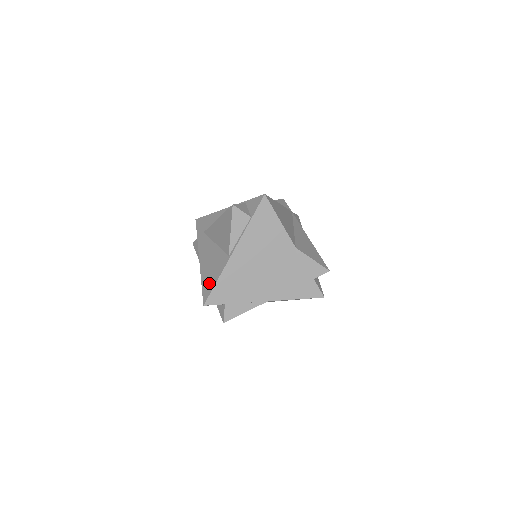
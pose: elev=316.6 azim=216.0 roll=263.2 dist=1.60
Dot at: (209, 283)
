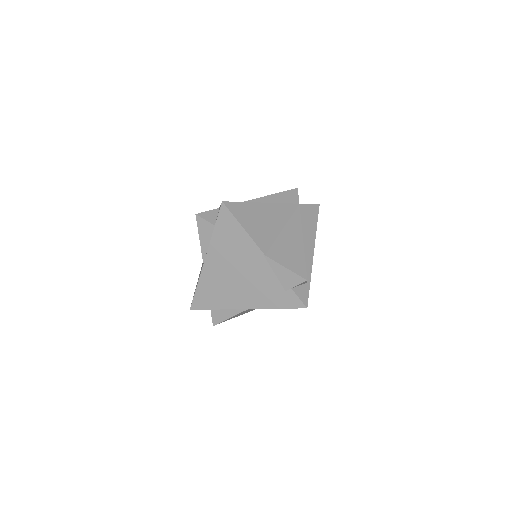
Dot at: occluded
